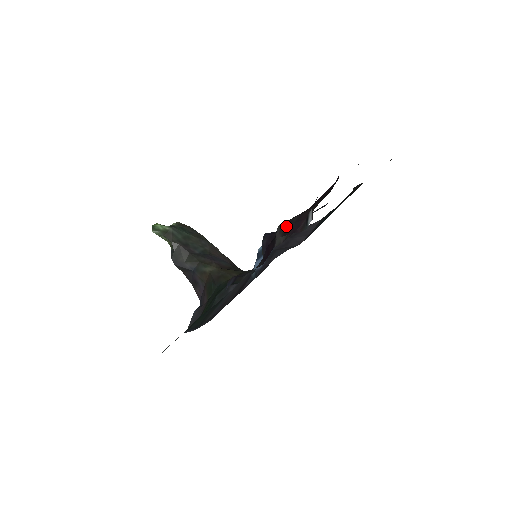
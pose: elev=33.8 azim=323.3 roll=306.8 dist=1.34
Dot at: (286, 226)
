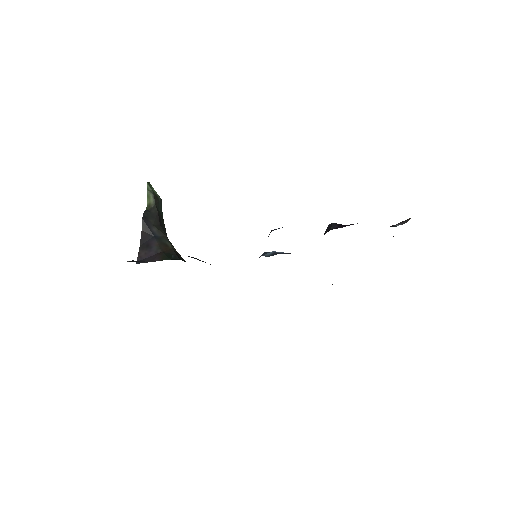
Dot at: occluded
